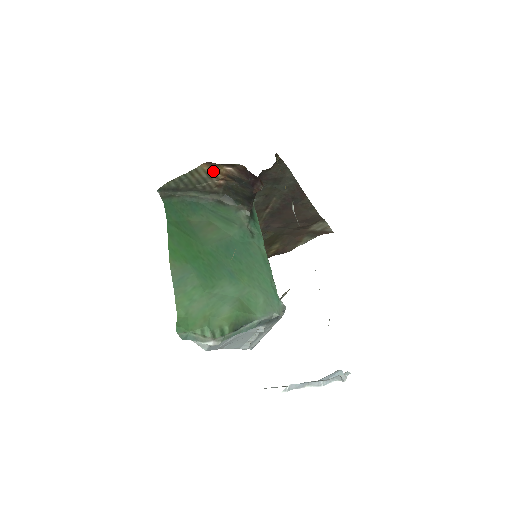
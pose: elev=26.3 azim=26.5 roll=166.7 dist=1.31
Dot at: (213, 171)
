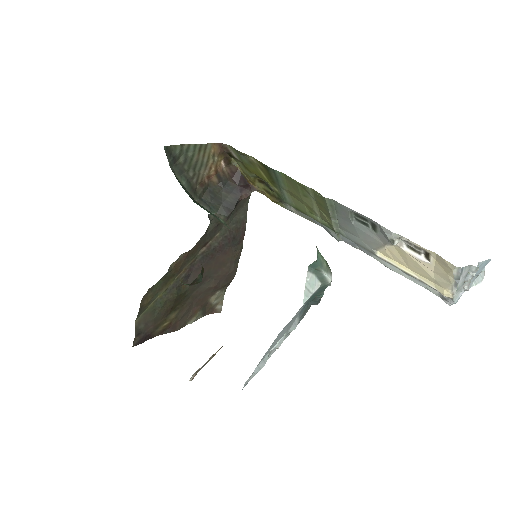
Dot at: (214, 159)
